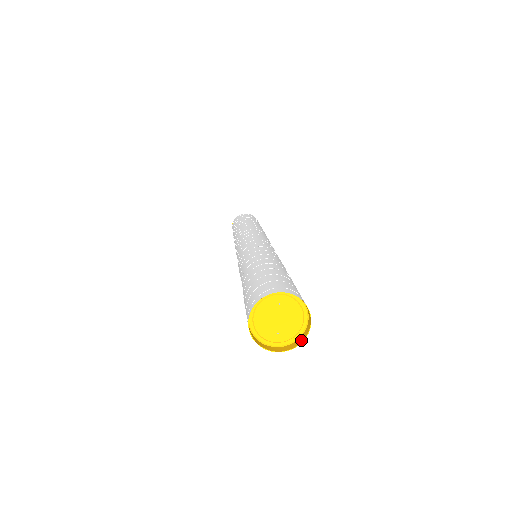
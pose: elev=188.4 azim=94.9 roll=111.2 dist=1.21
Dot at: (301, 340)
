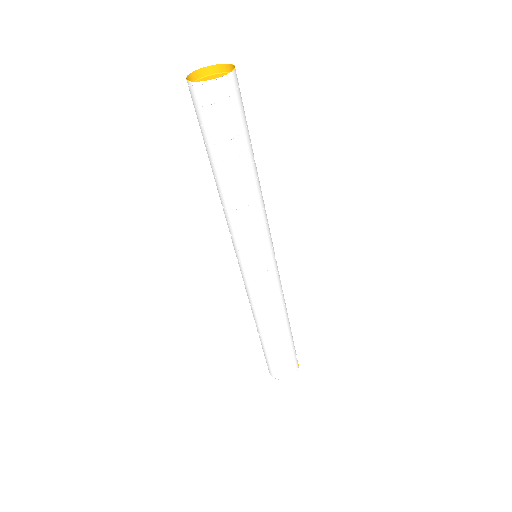
Dot at: (226, 77)
